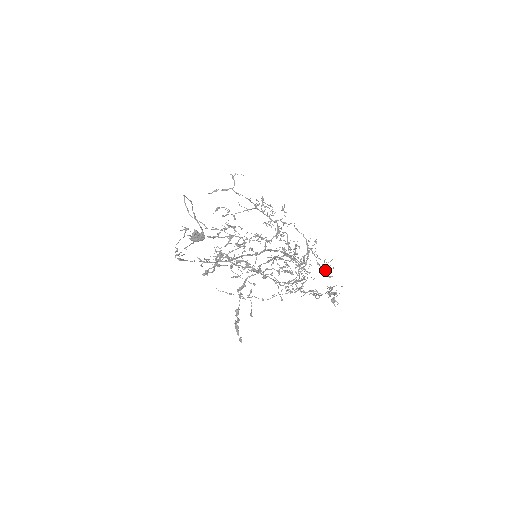
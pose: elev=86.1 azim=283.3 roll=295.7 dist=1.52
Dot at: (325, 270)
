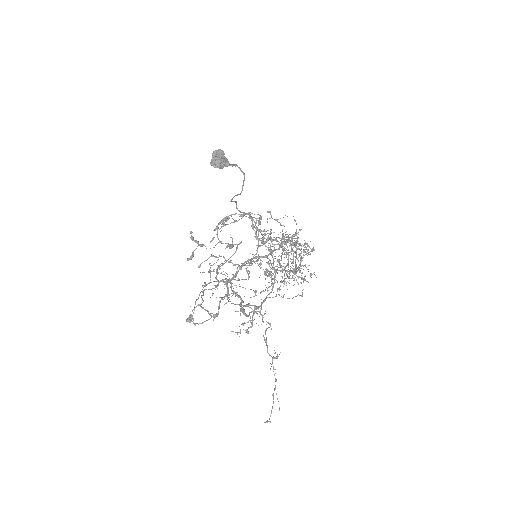
Dot at: (296, 270)
